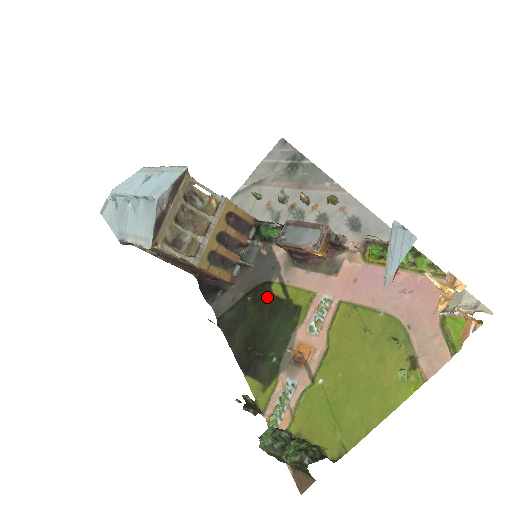
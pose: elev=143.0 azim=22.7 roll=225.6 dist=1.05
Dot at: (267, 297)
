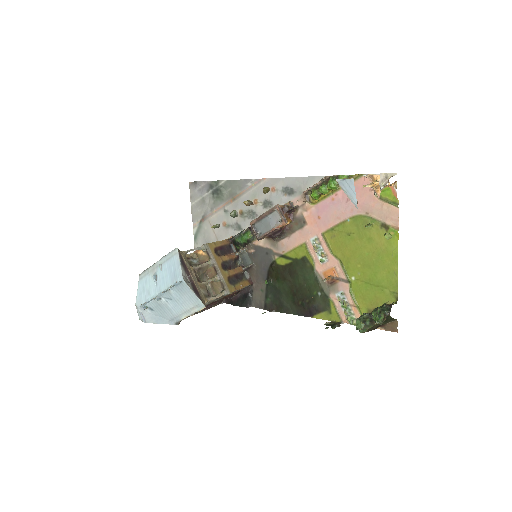
Dot at: (281, 270)
